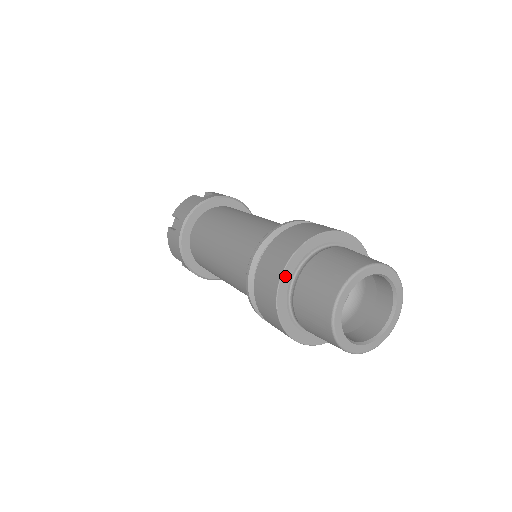
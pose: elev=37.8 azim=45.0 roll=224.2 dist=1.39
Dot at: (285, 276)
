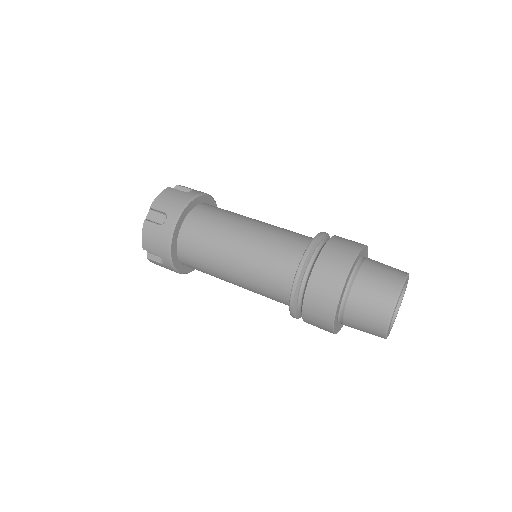
Dot at: (346, 282)
